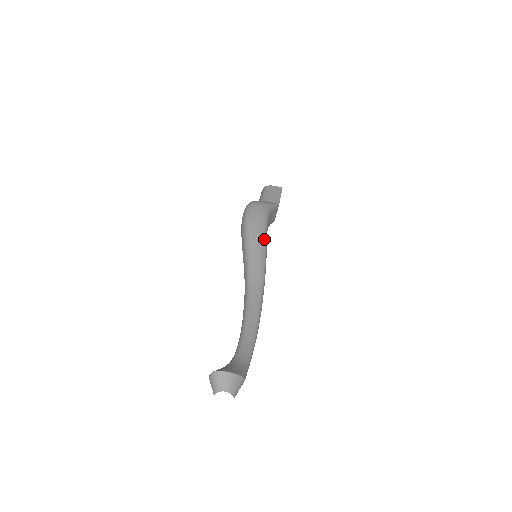
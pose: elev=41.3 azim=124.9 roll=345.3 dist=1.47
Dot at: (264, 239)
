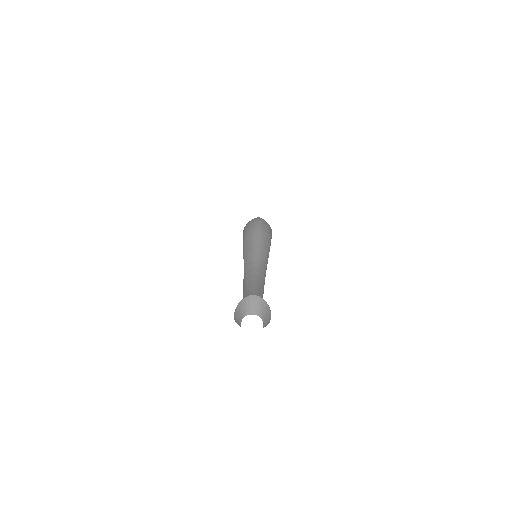
Dot at: occluded
